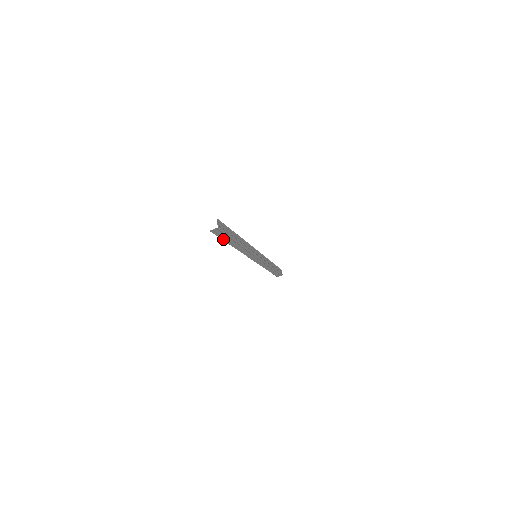
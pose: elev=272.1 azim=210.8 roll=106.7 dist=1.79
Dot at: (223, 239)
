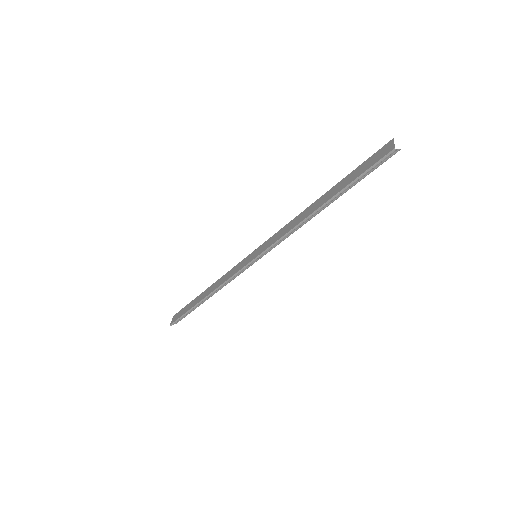
Dot at: (353, 182)
